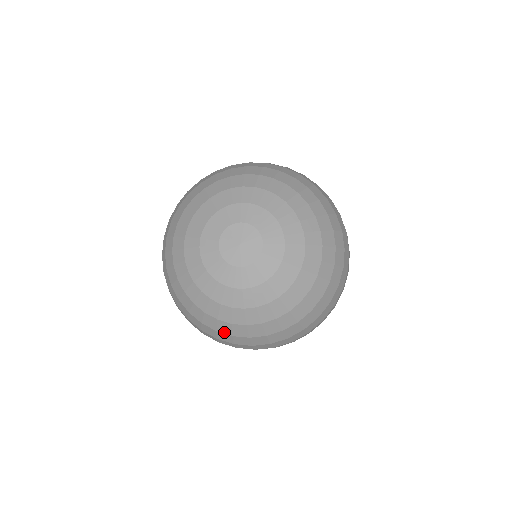
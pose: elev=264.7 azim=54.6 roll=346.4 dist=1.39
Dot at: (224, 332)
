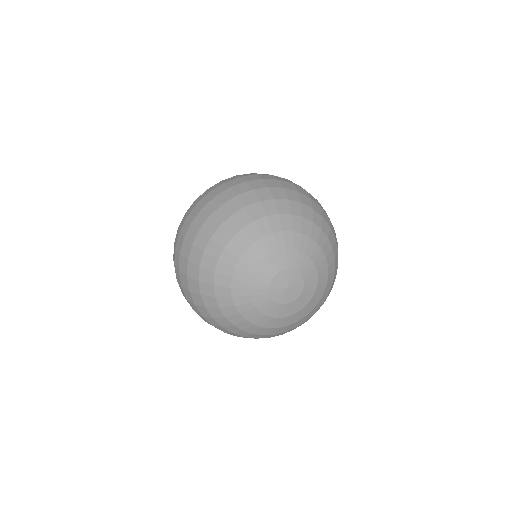
Dot at: (252, 337)
